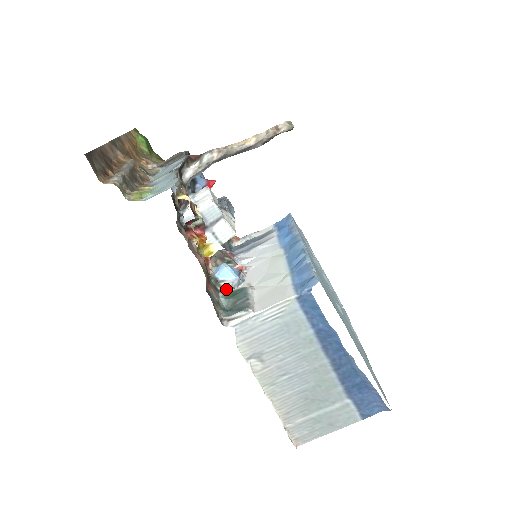
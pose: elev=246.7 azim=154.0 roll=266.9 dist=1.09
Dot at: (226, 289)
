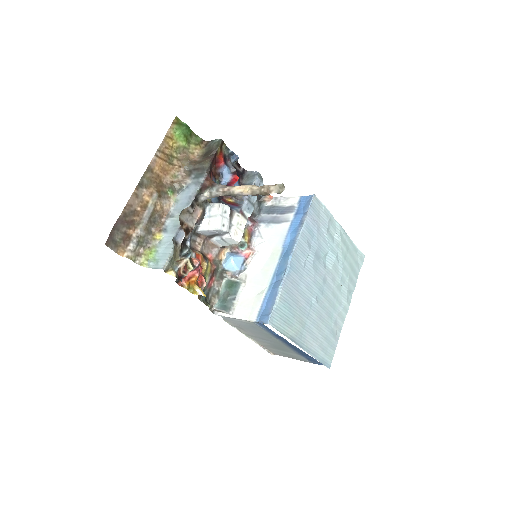
Dot at: (230, 276)
